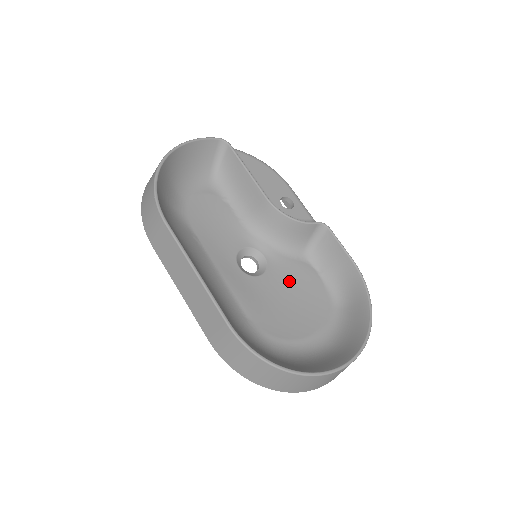
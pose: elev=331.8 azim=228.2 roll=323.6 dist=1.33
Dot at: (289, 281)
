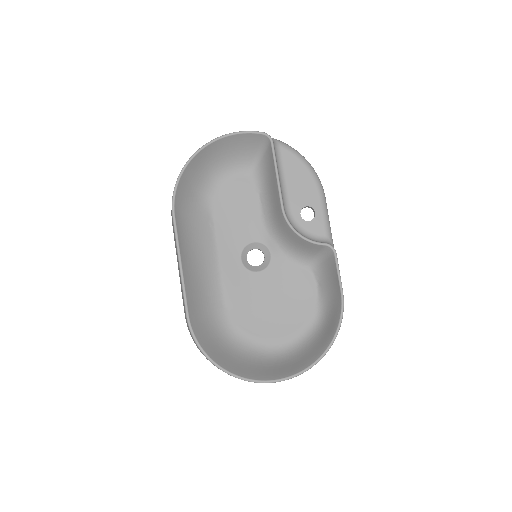
Dot at: (283, 285)
